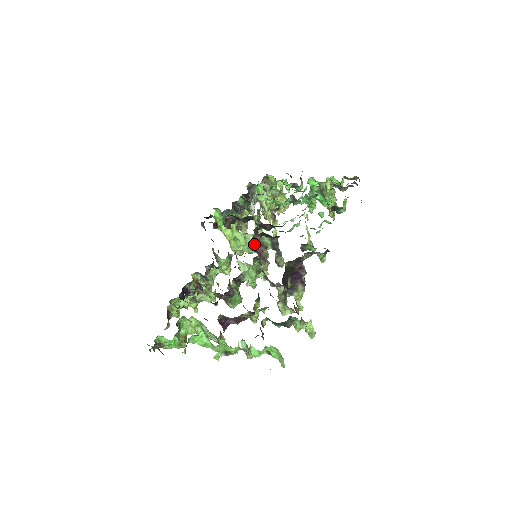
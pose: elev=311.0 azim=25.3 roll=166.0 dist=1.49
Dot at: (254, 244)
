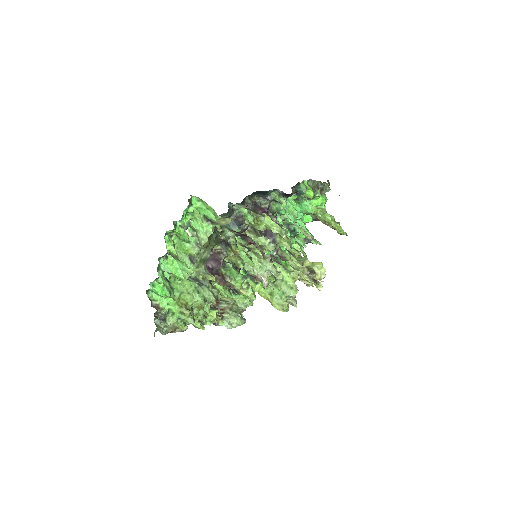
Dot at: occluded
